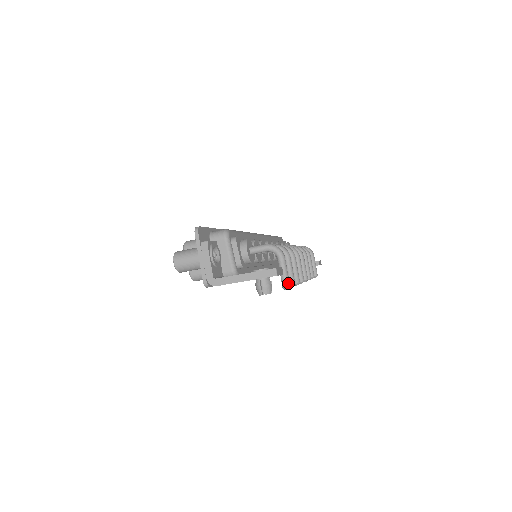
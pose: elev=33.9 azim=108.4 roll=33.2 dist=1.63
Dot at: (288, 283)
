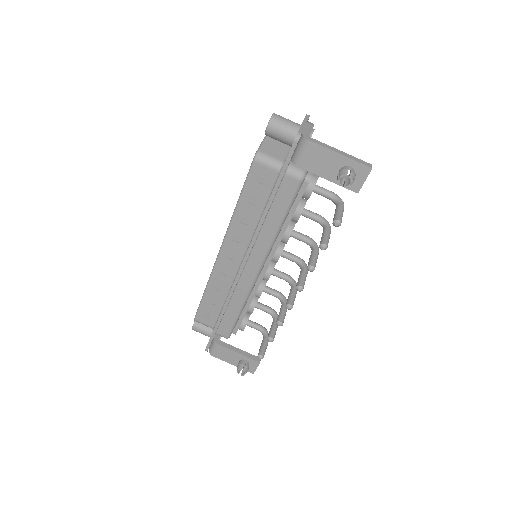
Dot at: (341, 220)
